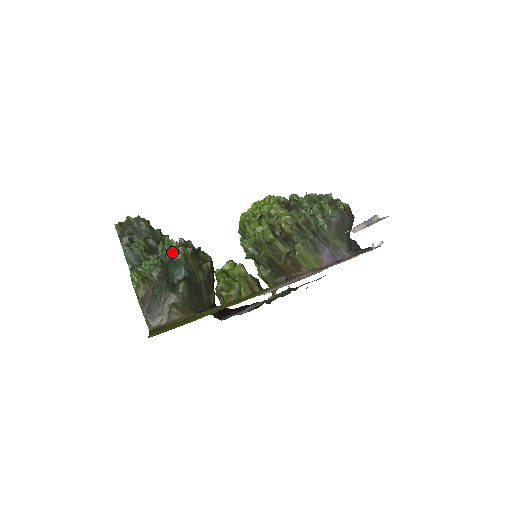
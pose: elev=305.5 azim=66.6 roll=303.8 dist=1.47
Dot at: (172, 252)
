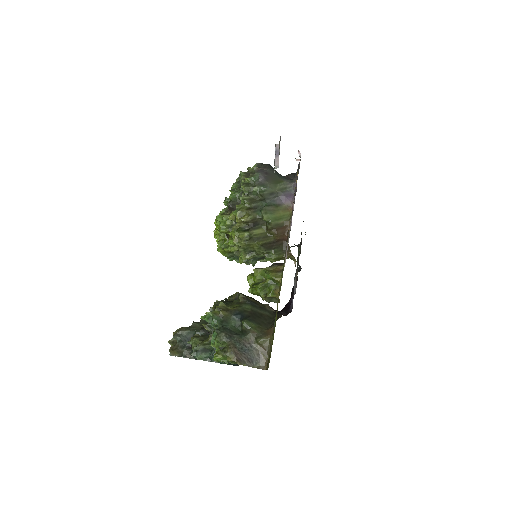
Dot at: (215, 318)
